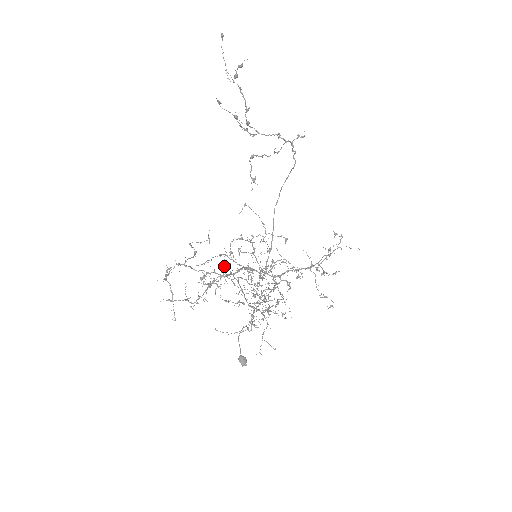
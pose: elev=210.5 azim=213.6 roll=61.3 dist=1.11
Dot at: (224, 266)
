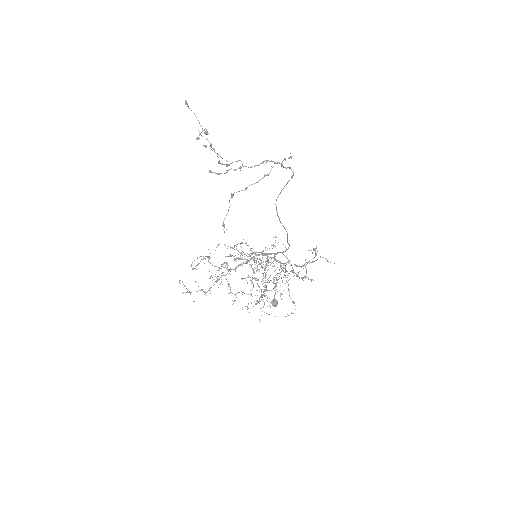
Dot at: occluded
